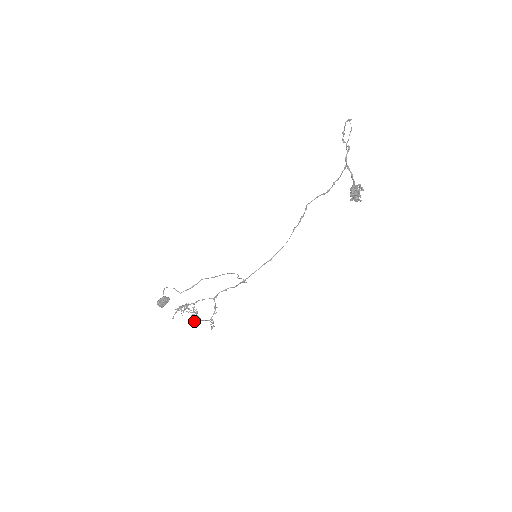
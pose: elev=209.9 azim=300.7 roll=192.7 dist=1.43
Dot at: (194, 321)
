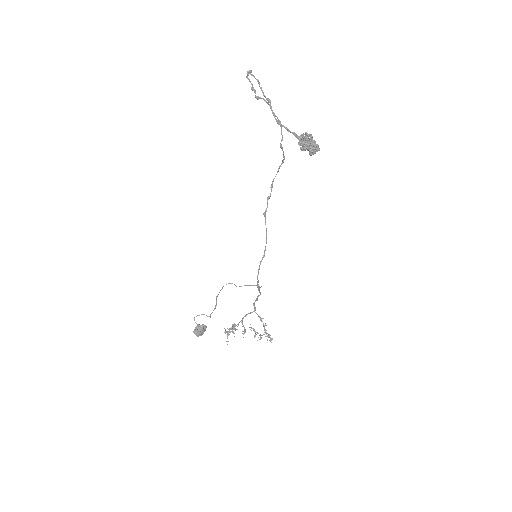
Dot at: occluded
